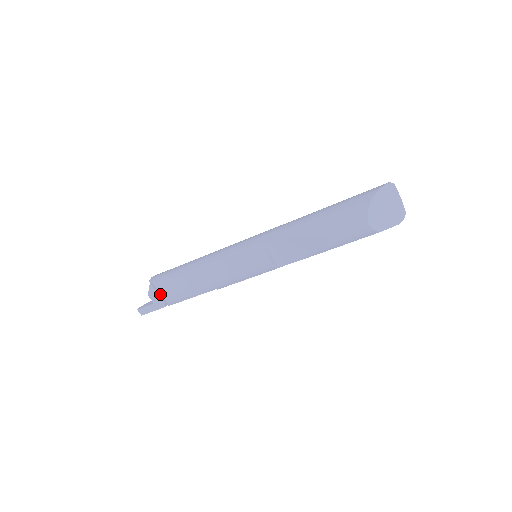
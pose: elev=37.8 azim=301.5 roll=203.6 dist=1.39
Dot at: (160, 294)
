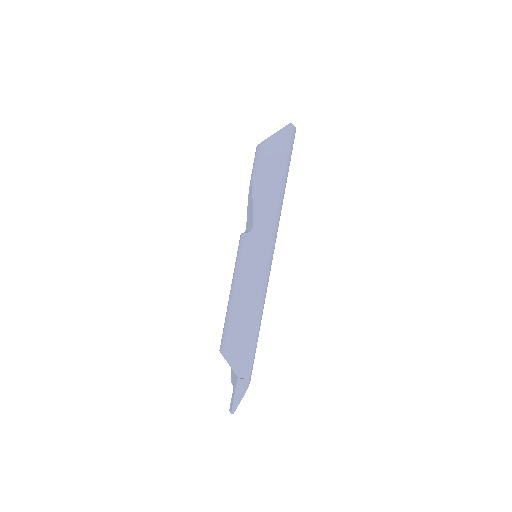
Dot at: occluded
